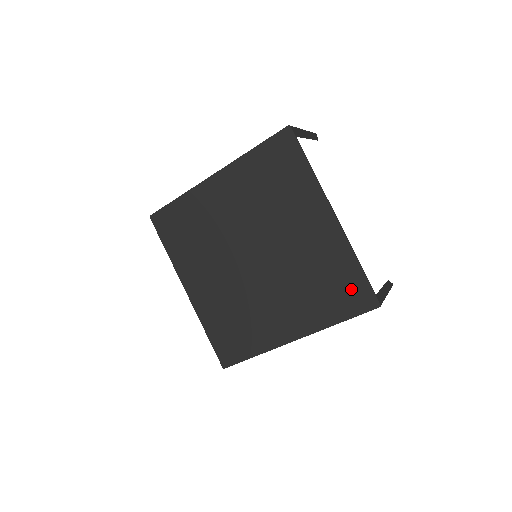
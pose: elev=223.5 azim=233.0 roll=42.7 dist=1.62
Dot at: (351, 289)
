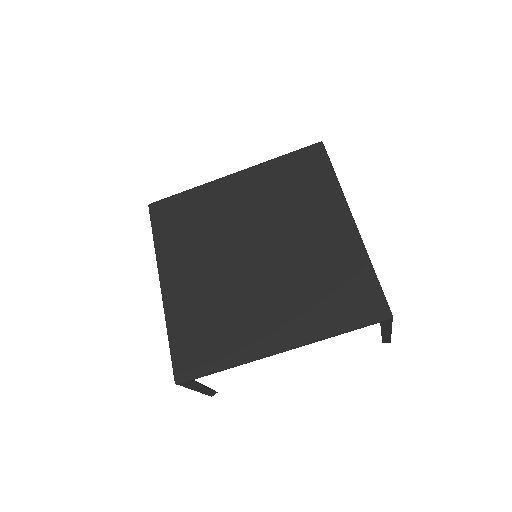
Dot at: (361, 295)
